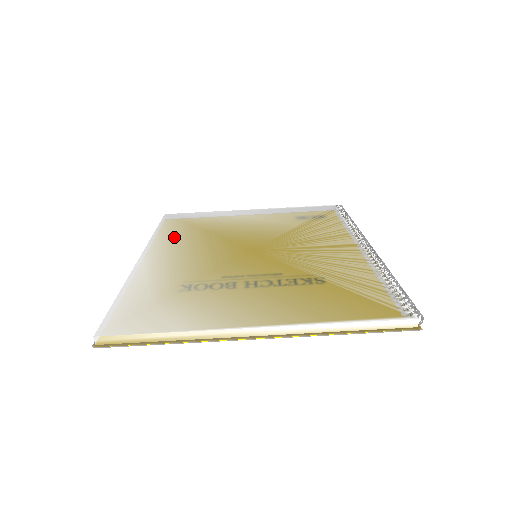
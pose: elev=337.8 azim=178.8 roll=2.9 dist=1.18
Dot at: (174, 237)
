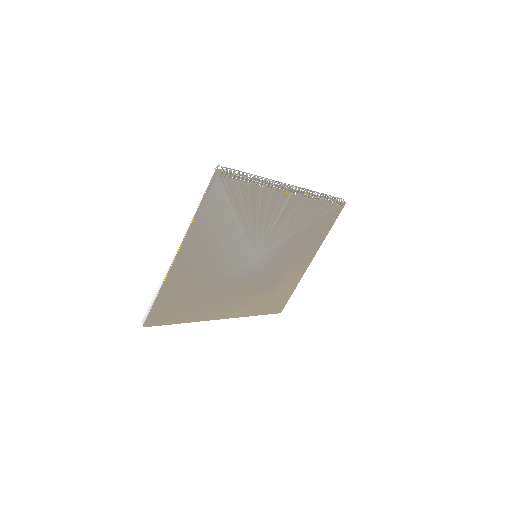
Dot at: occluded
